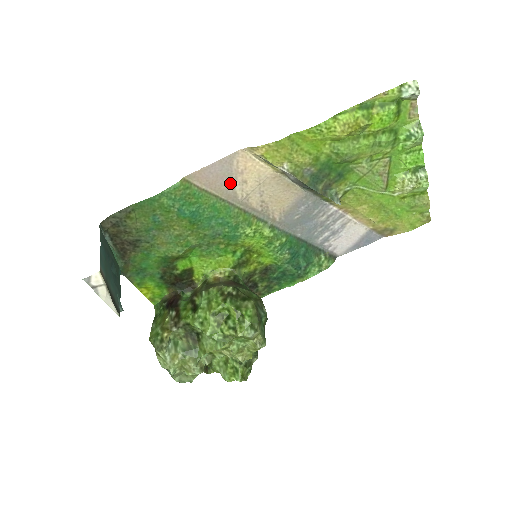
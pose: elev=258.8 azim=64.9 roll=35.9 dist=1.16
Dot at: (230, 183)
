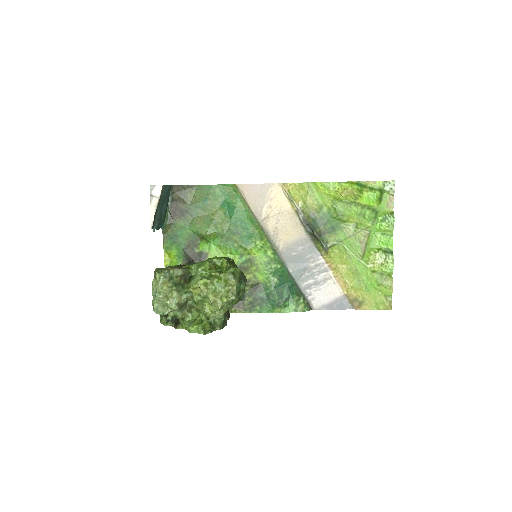
Dot at: (261, 203)
